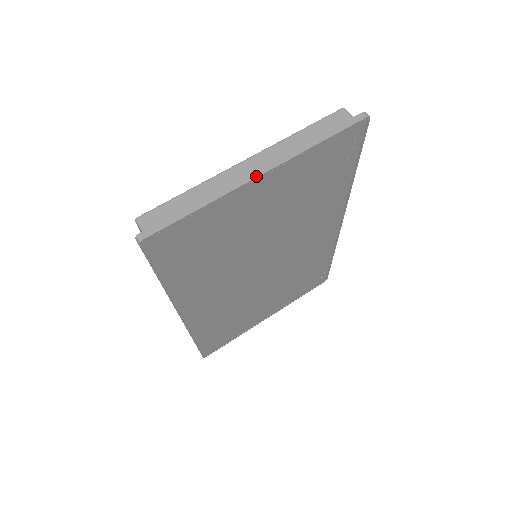
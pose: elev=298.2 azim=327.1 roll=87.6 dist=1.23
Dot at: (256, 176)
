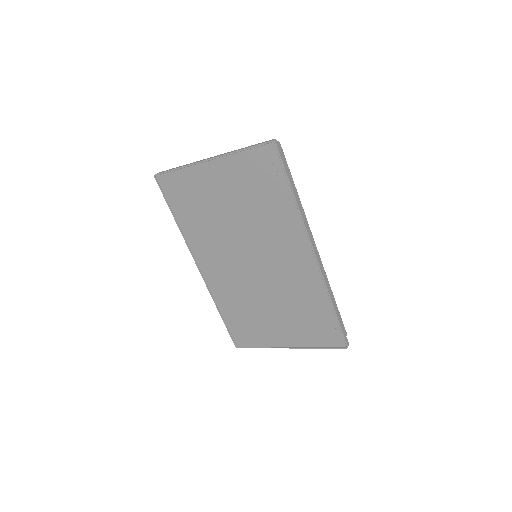
Dot at: (206, 159)
